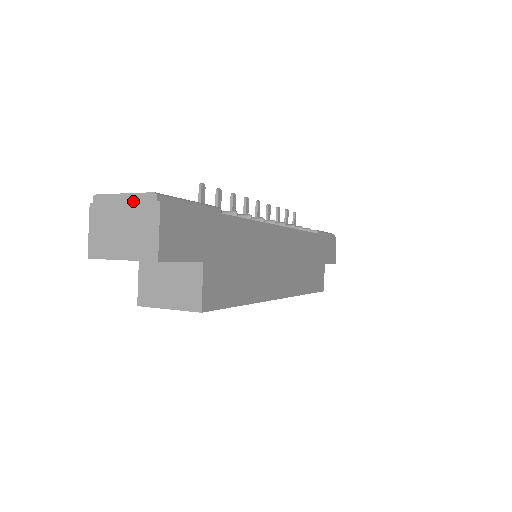
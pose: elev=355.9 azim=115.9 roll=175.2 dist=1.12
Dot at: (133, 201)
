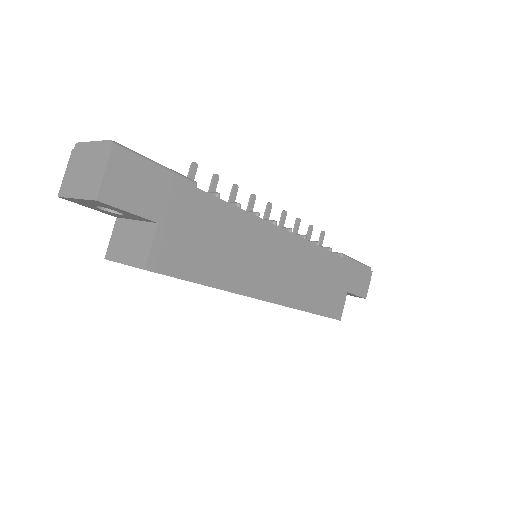
Dot at: (96, 148)
